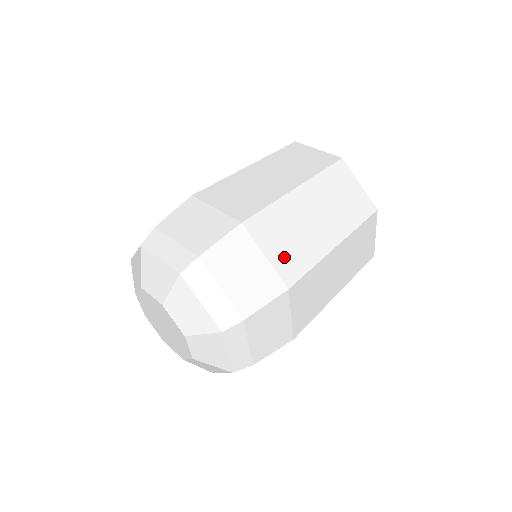
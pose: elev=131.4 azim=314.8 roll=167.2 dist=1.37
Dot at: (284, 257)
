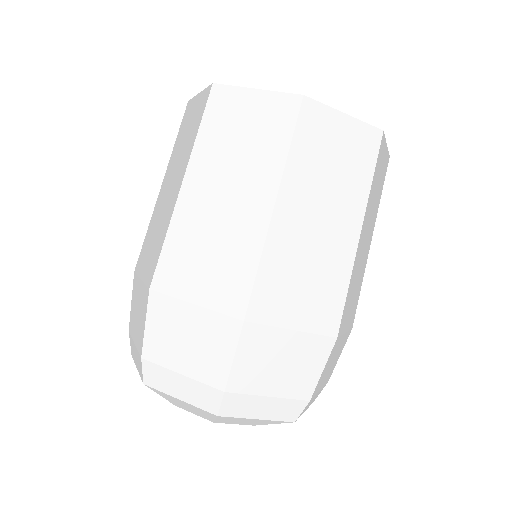
Dot at: (312, 309)
